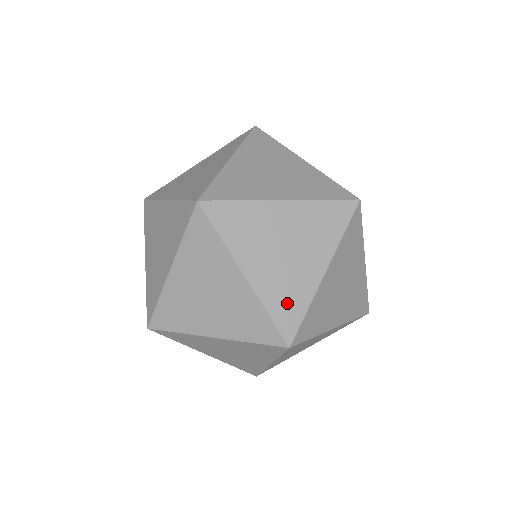
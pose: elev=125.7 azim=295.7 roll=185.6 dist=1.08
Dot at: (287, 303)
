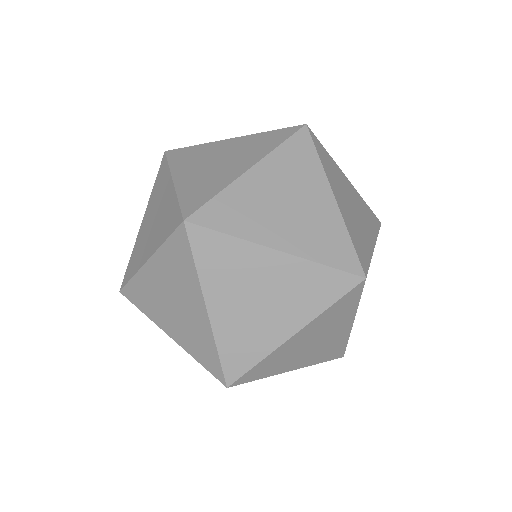
Dot at: (241, 349)
